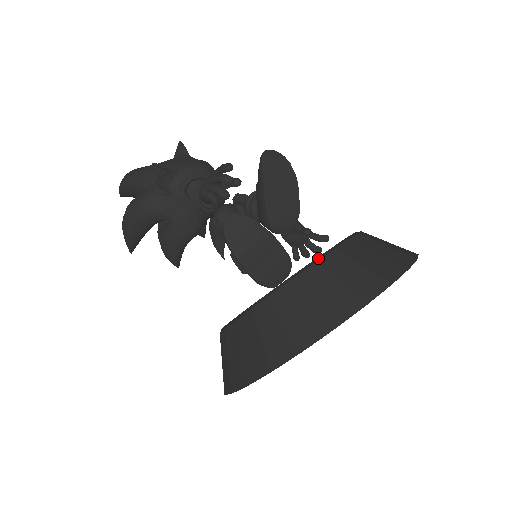
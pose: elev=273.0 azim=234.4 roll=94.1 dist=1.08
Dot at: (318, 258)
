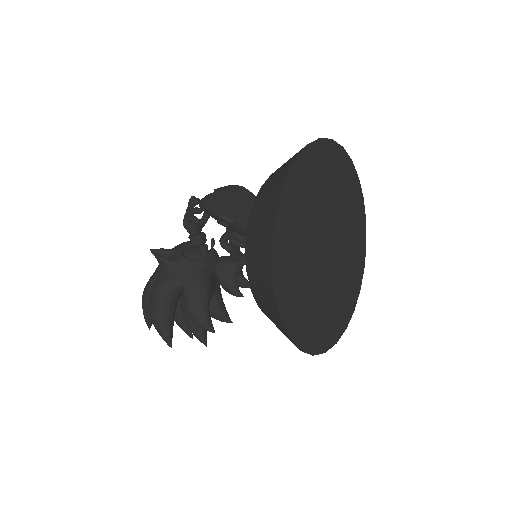
Dot at: occluded
